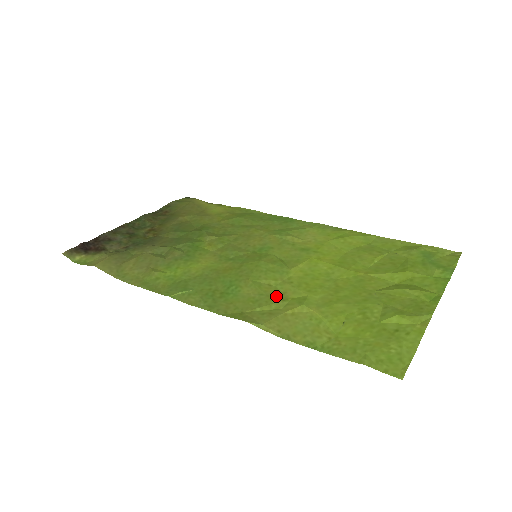
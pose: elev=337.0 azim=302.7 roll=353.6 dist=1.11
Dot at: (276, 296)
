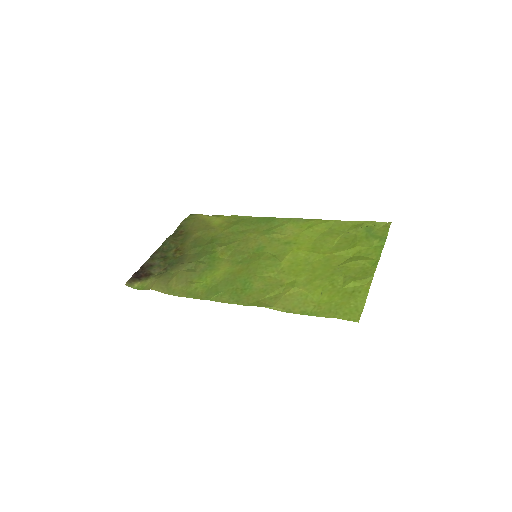
Dot at: (276, 284)
